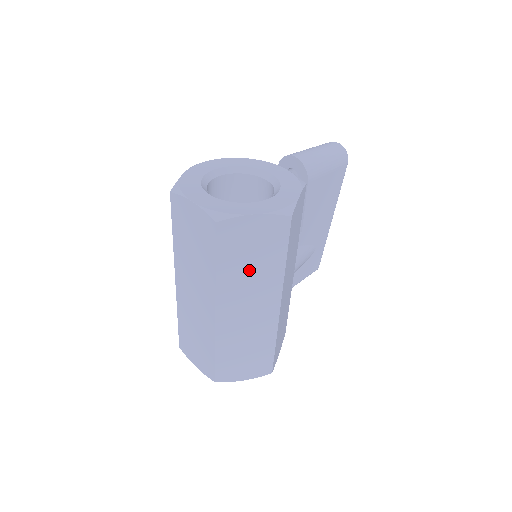
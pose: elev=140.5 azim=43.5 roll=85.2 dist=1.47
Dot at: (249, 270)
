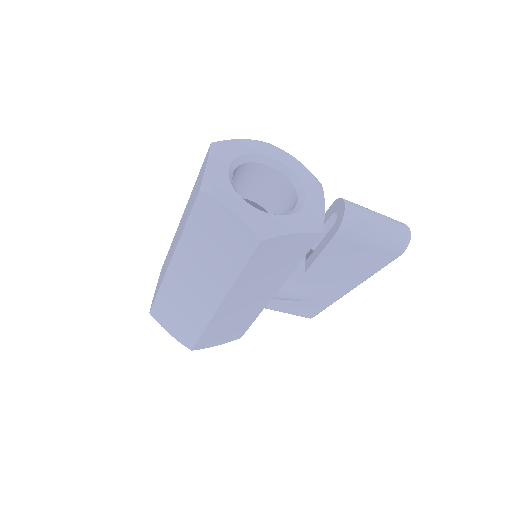
Dot at: (208, 253)
